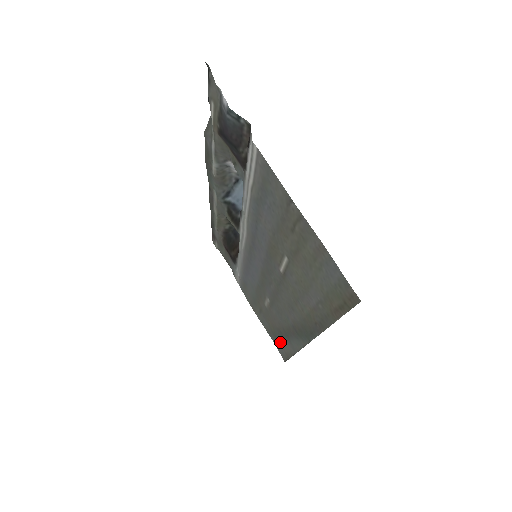
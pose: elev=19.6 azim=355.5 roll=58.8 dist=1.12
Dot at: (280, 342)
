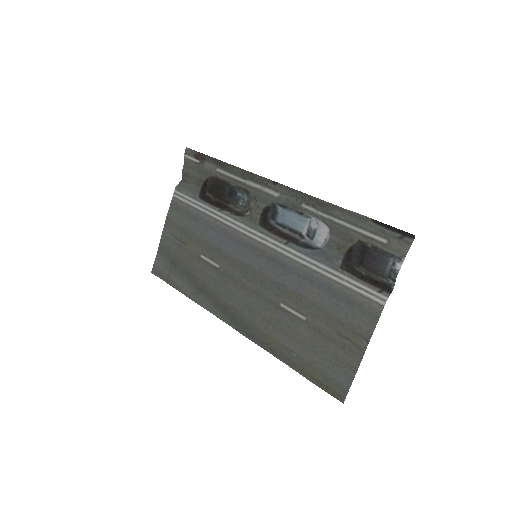
Dot at: (174, 271)
